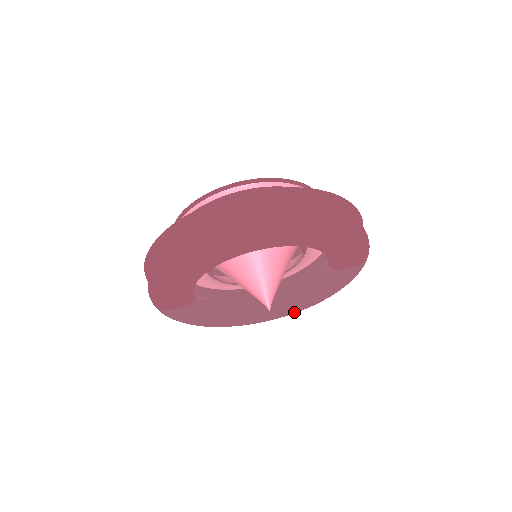
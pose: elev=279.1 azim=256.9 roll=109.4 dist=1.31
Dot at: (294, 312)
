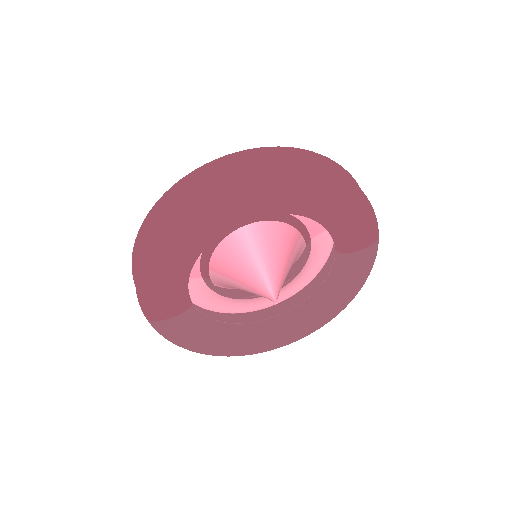
Dot at: (311, 329)
